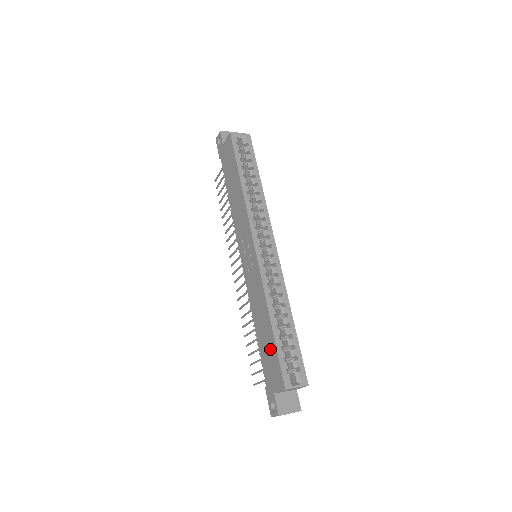
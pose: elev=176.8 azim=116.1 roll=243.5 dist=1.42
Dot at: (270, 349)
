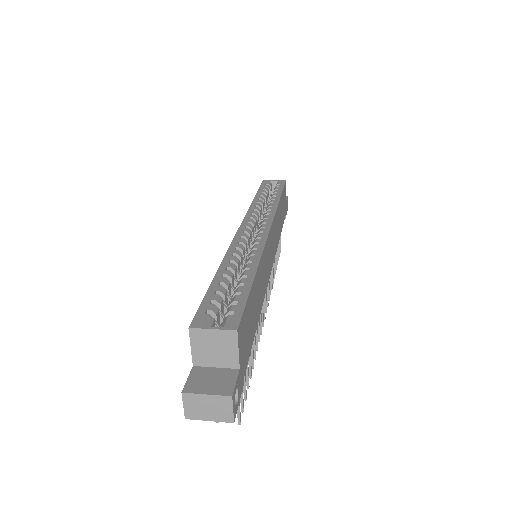
Dot at: occluded
